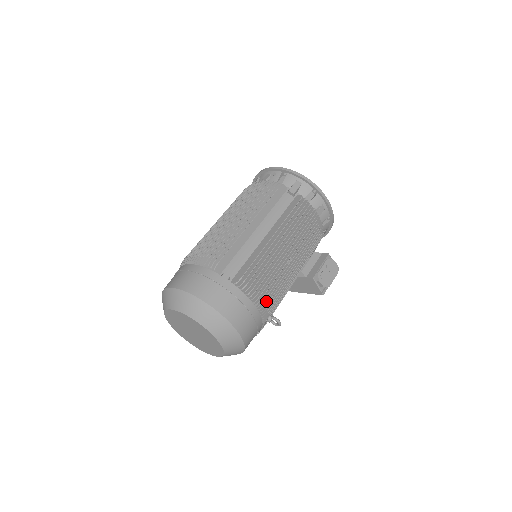
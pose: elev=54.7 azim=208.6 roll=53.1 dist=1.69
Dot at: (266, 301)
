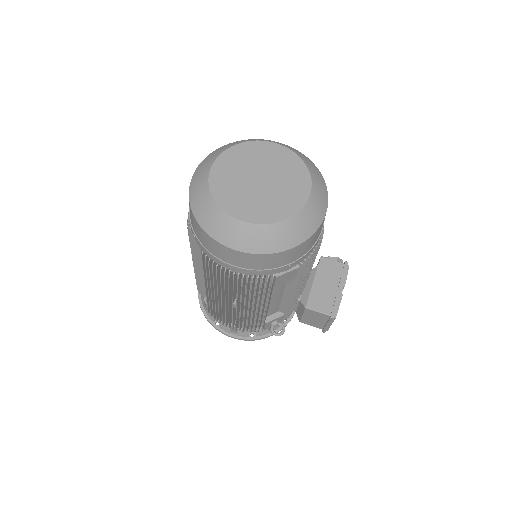
Dot at: occluded
